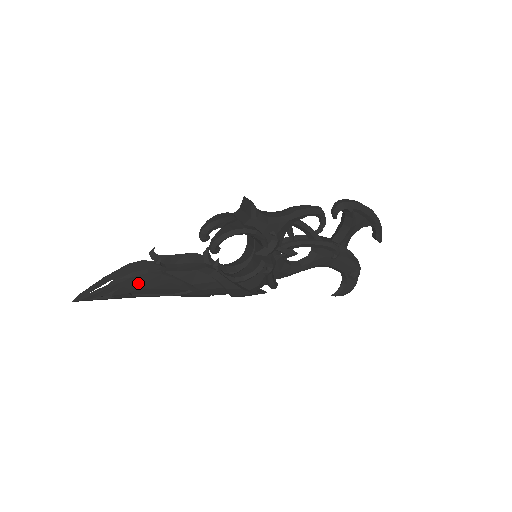
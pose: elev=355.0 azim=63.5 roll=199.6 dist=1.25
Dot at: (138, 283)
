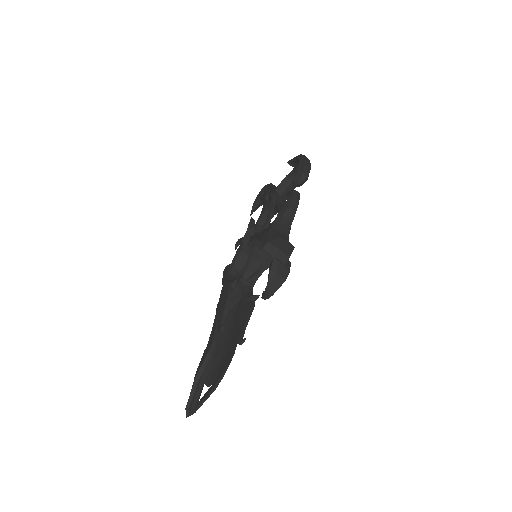
Dot at: (225, 362)
